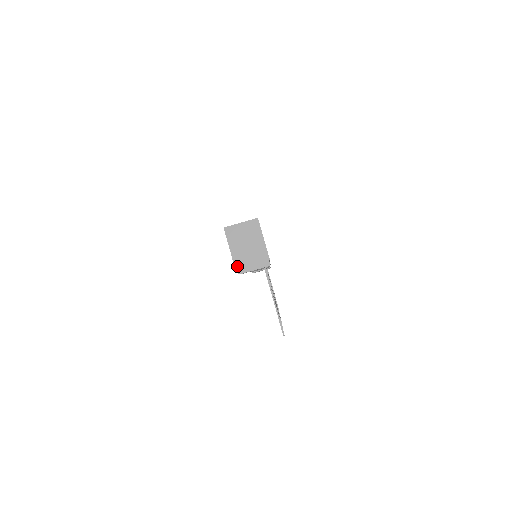
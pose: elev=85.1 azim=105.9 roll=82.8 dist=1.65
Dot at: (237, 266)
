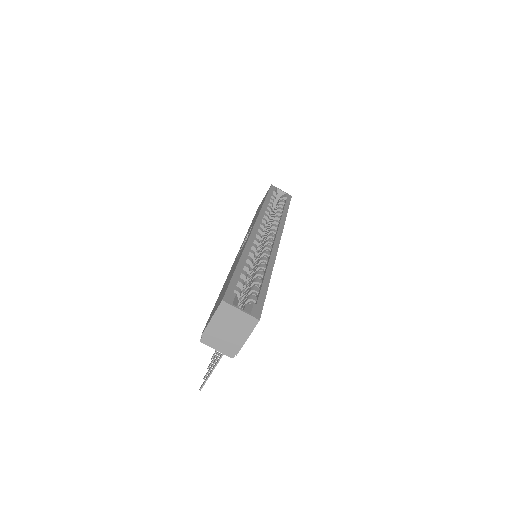
Dot at: (205, 335)
